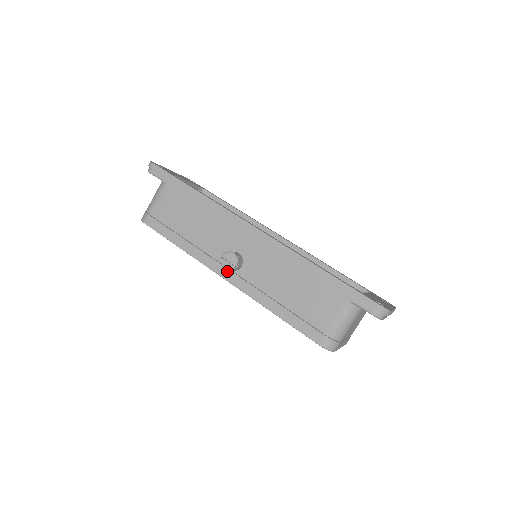
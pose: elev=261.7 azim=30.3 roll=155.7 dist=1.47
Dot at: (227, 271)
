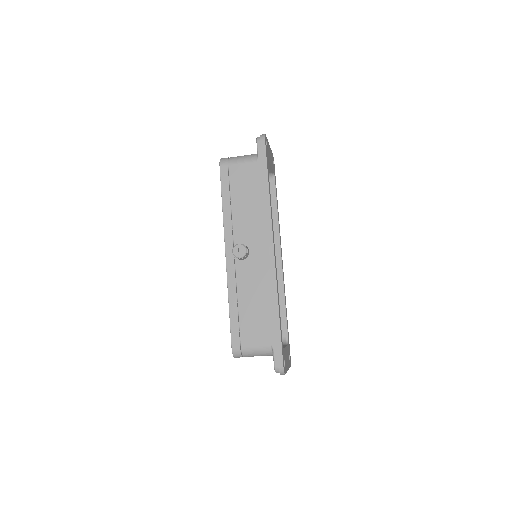
Dot at: occluded
